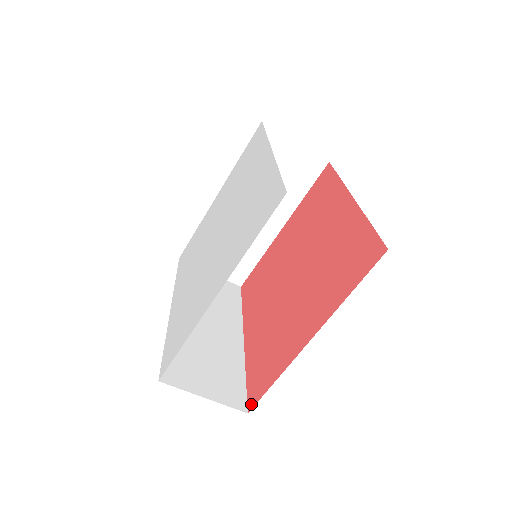
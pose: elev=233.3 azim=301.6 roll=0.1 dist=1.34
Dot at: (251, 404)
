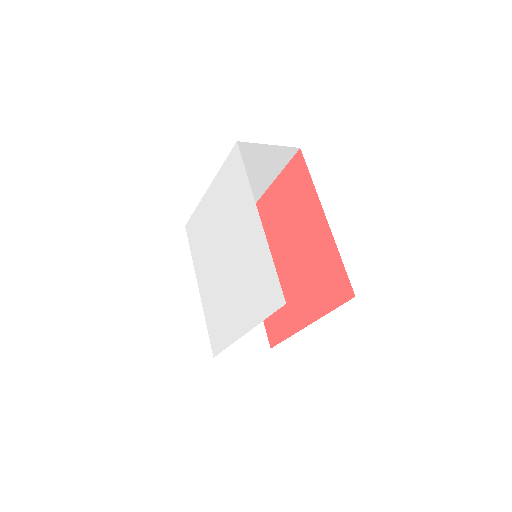
Dot at: (272, 344)
